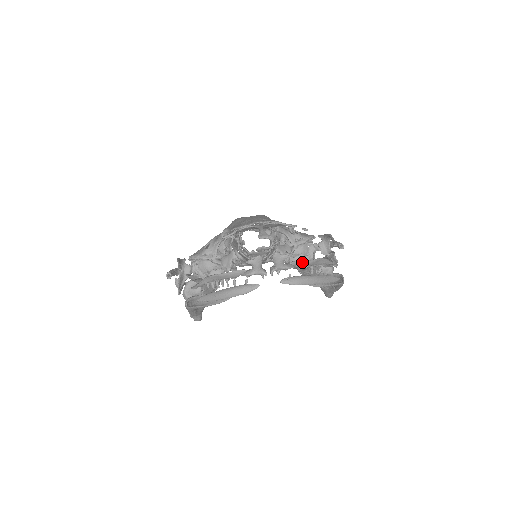
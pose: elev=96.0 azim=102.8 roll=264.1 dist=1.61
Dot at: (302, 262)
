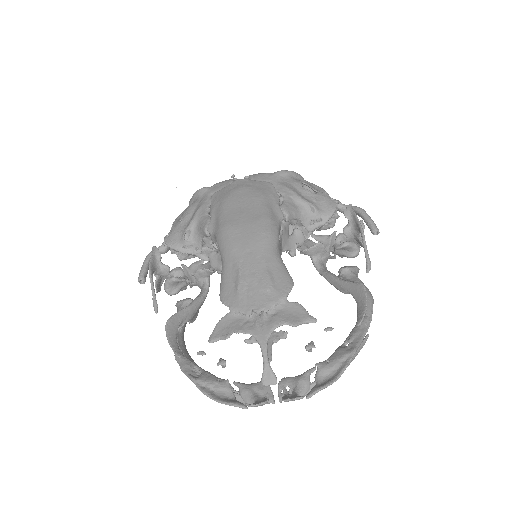
Dot at: (322, 389)
